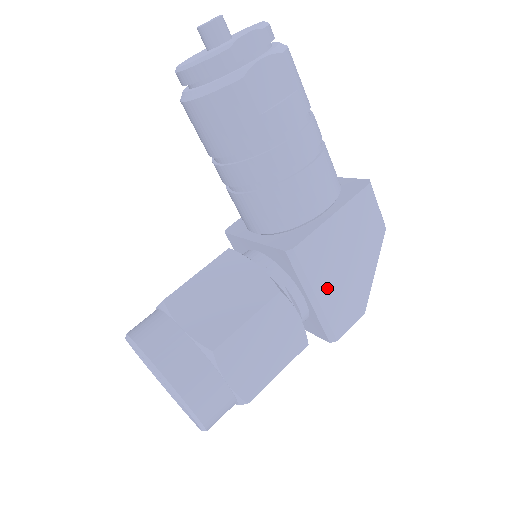
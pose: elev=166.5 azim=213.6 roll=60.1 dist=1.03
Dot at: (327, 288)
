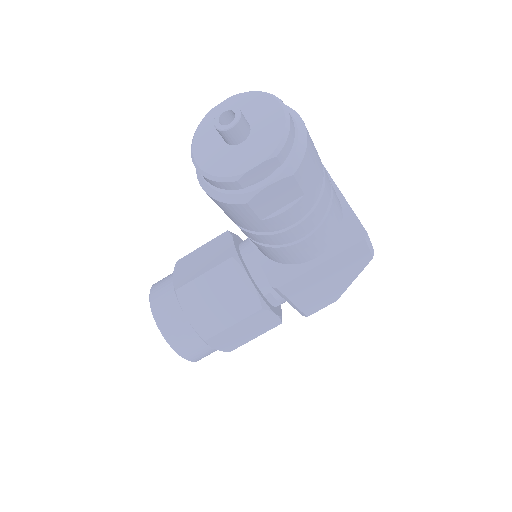
Dot at: (304, 298)
